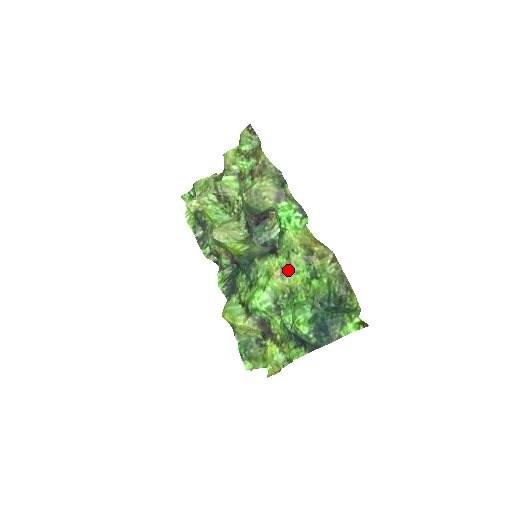
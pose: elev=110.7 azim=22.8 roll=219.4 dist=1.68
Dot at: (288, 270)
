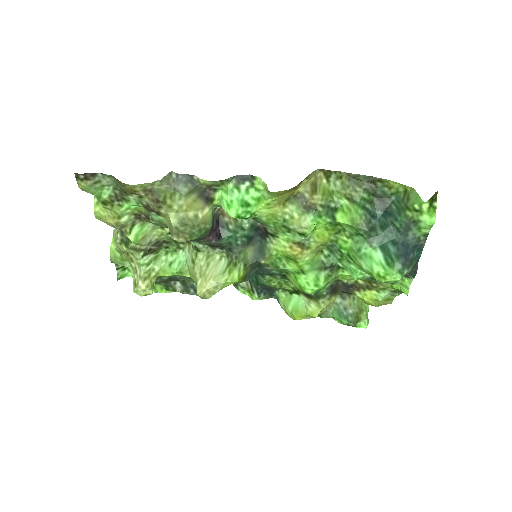
Dot at: (304, 239)
